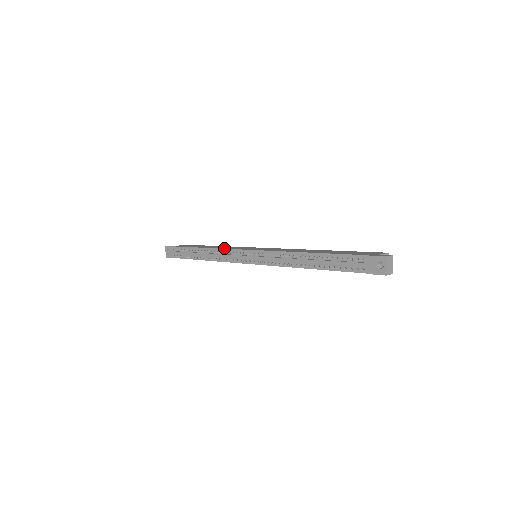
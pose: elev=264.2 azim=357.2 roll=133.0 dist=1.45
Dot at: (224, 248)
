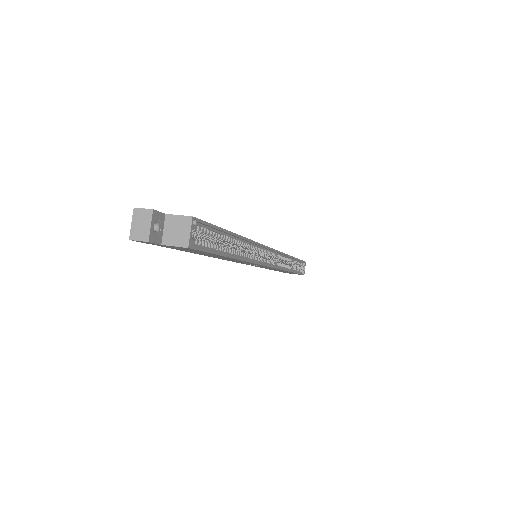
Dot at: occluded
